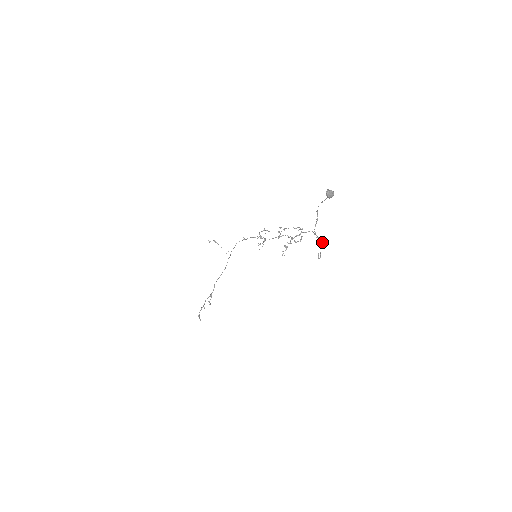
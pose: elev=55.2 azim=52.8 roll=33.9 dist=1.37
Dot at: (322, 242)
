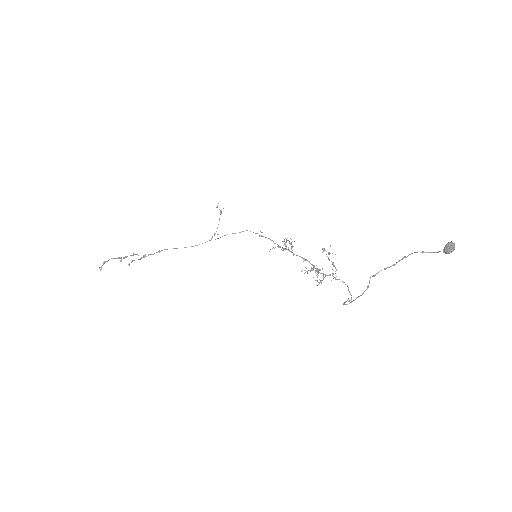
Dot at: (351, 298)
